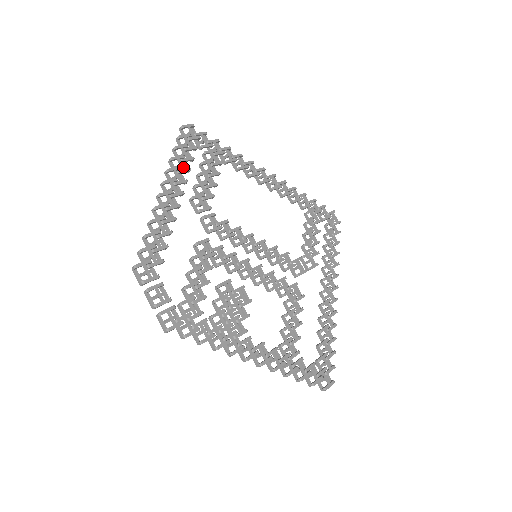
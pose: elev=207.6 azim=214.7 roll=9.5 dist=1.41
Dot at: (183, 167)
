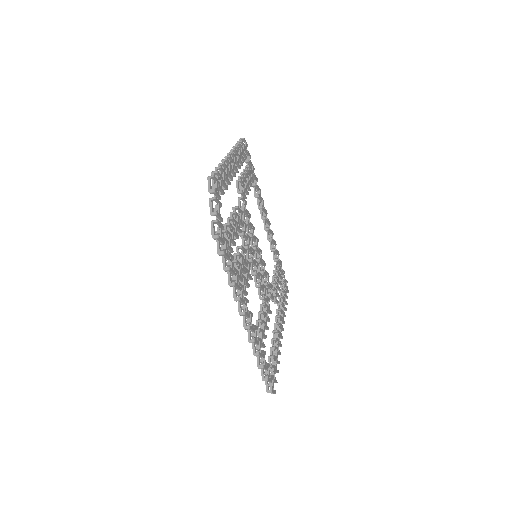
Dot at: occluded
